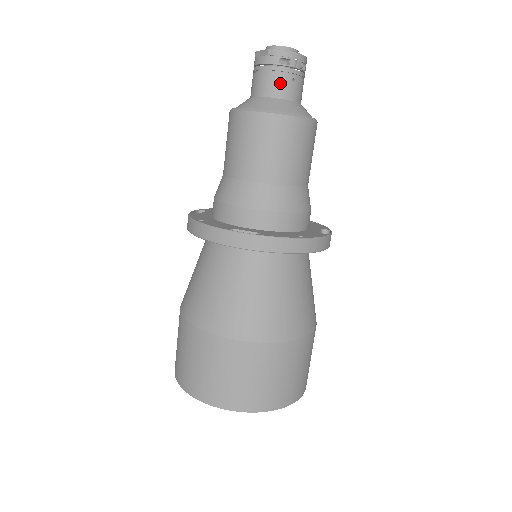
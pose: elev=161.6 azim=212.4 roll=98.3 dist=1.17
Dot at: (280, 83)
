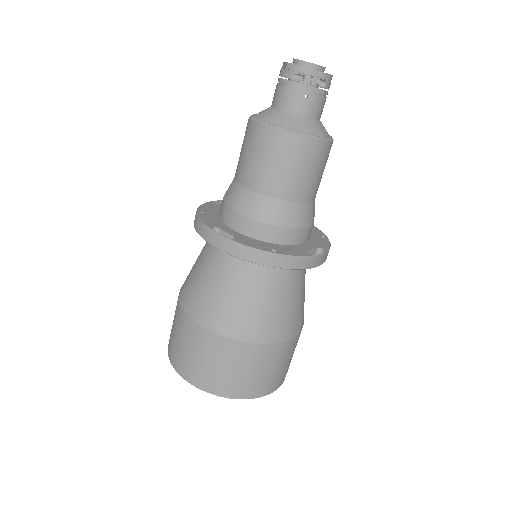
Dot at: (292, 98)
